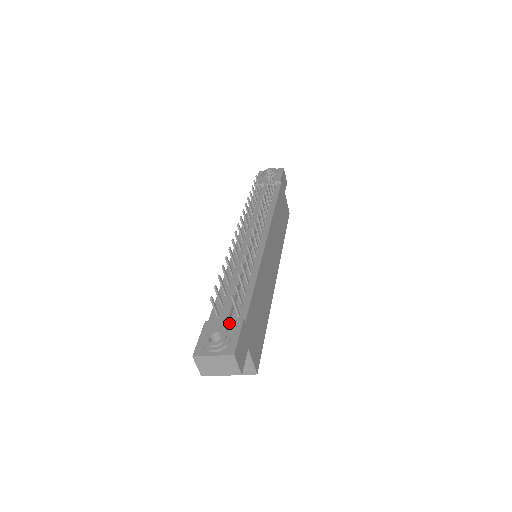
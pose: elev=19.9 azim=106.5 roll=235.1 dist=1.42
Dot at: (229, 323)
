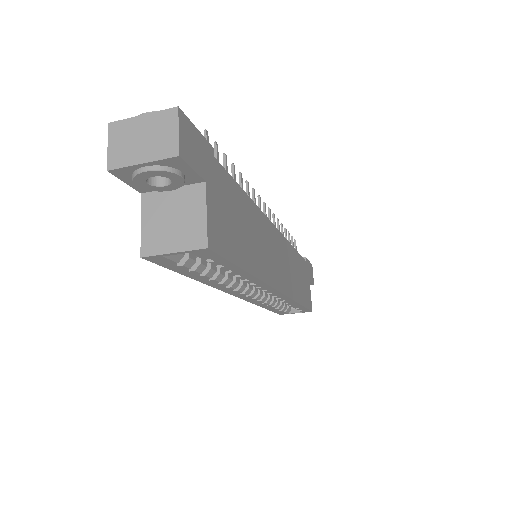
Dot at: occluded
